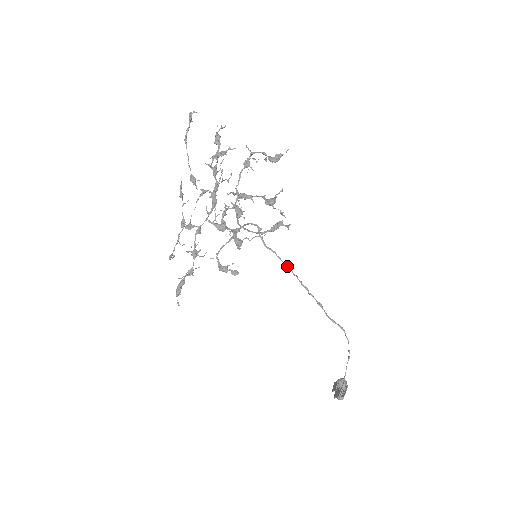
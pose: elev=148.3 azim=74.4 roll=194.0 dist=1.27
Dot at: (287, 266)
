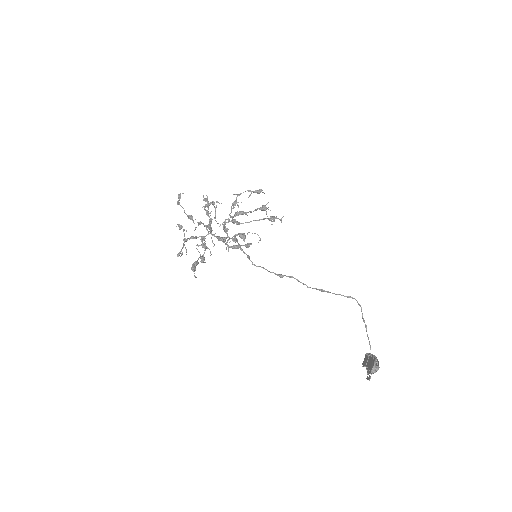
Dot at: (281, 274)
